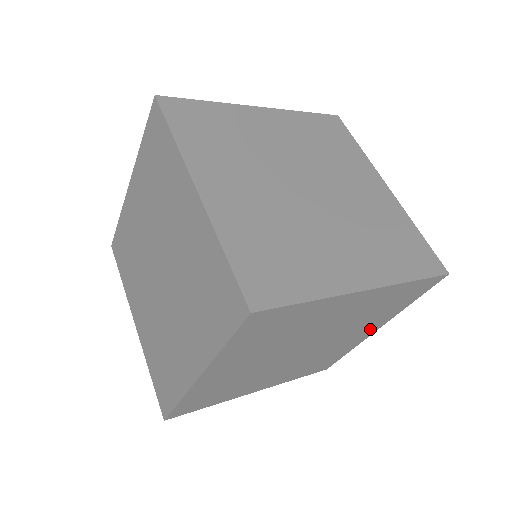
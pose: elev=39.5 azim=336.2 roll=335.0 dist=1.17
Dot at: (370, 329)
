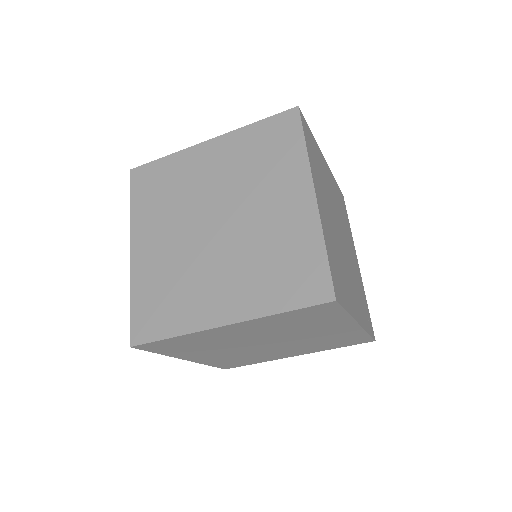
Dot at: (297, 353)
